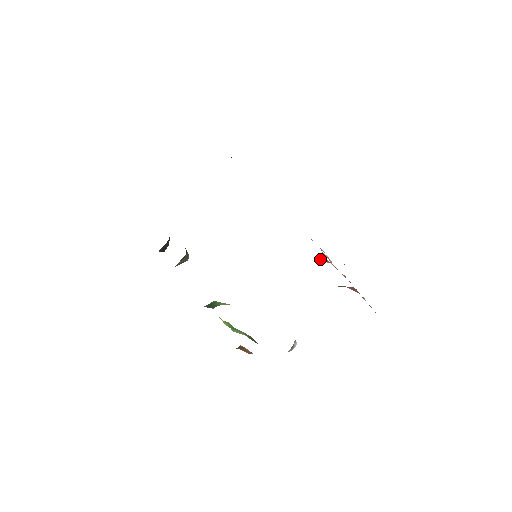
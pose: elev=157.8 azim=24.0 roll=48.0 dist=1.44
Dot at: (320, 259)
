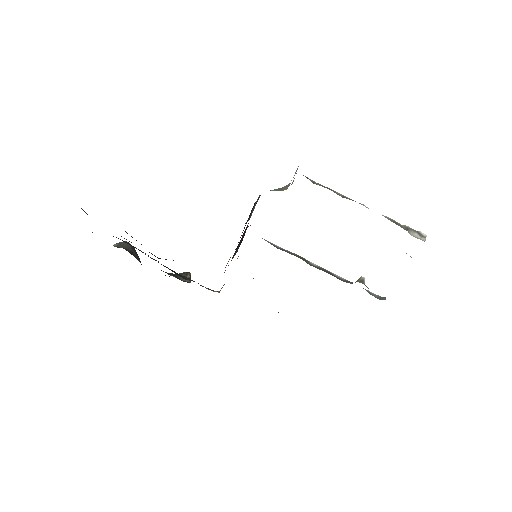
Dot at: occluded
